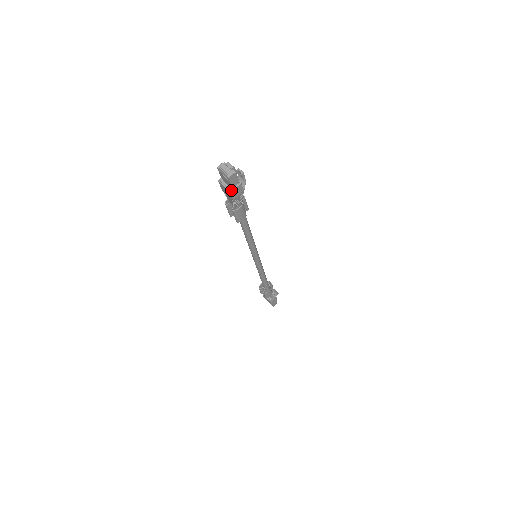
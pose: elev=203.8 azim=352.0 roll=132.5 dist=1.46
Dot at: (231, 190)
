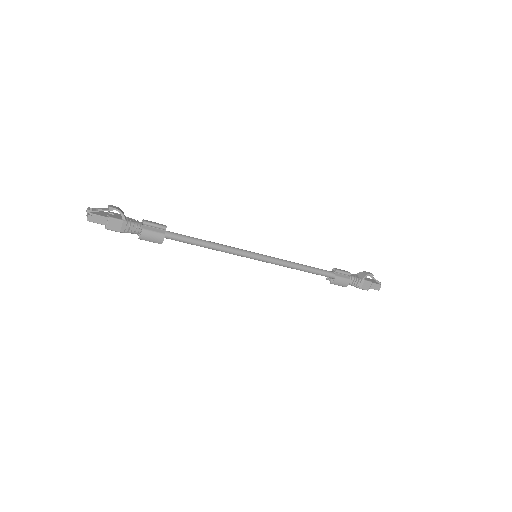
Dot at: (105, 227)
